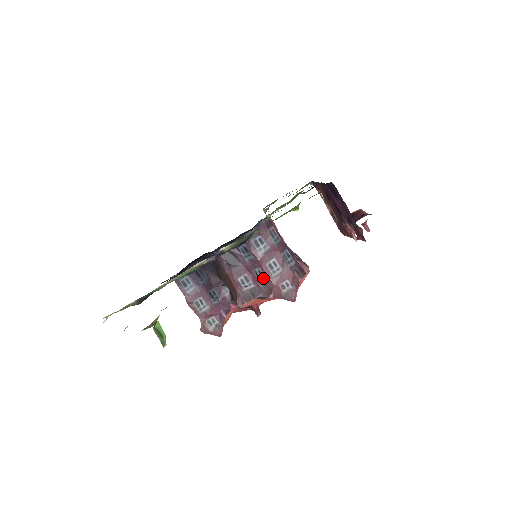
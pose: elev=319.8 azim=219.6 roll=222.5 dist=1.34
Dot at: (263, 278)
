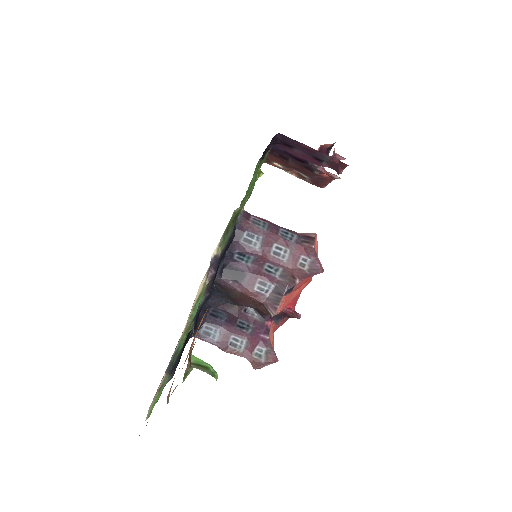
Dot at: (277, 271)
